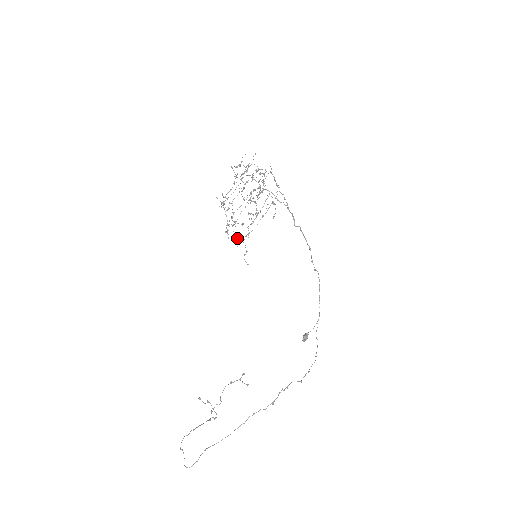
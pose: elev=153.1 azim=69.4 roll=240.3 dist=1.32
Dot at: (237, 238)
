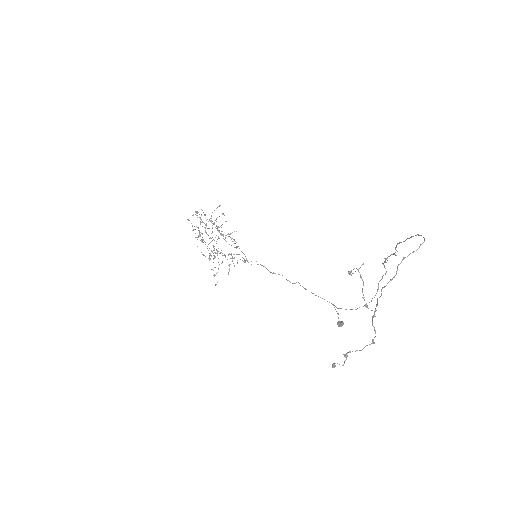
Dot at: (229, 253)
